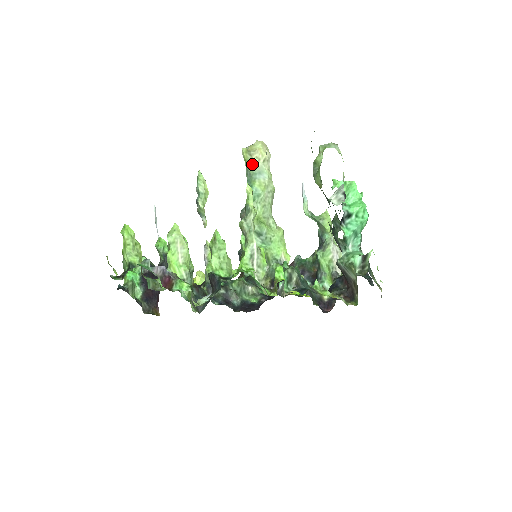
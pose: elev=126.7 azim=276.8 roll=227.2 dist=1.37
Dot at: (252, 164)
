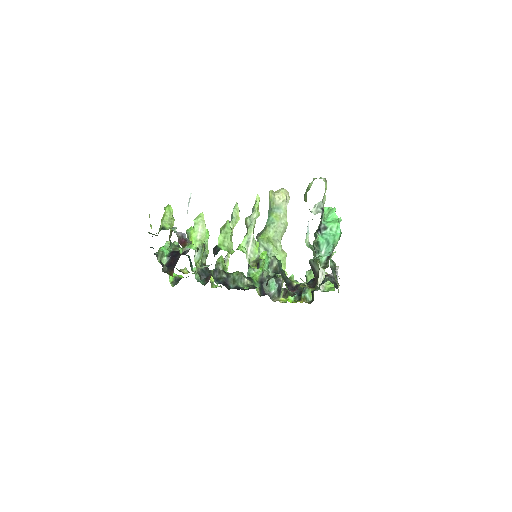
Dot at: (274, 201)
